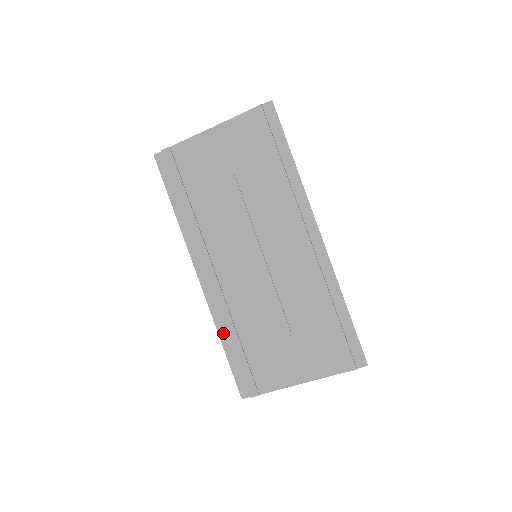
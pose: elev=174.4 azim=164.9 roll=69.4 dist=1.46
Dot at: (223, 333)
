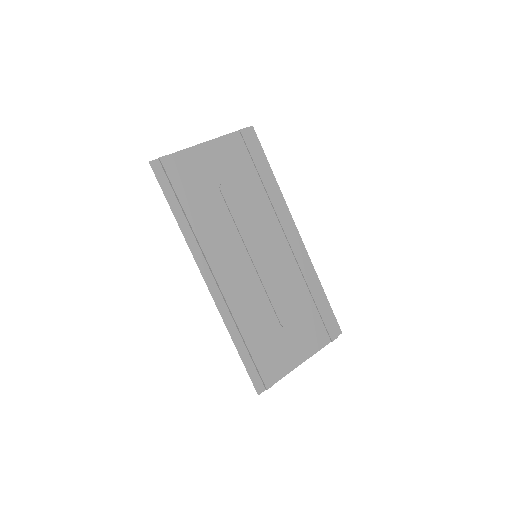
Dot at: (235, 334)
